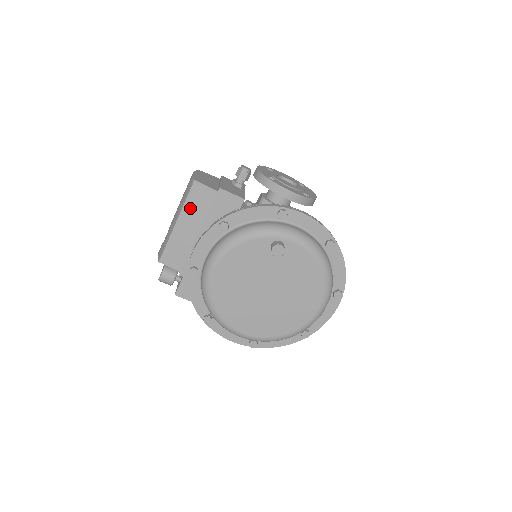
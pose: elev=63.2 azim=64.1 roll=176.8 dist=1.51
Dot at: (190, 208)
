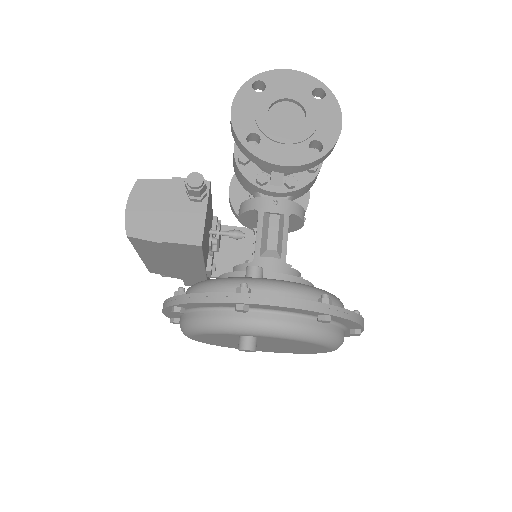
Dot at: (144, 250)
